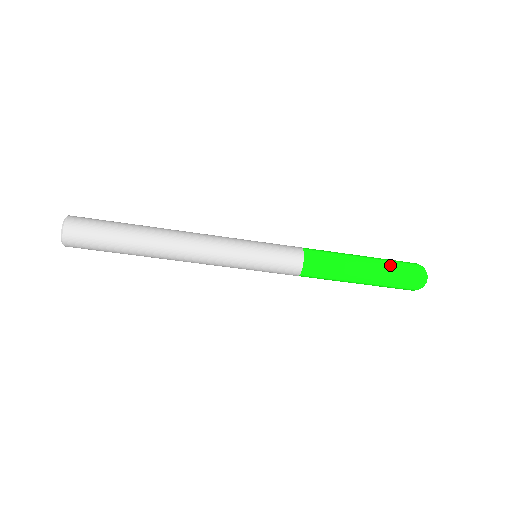
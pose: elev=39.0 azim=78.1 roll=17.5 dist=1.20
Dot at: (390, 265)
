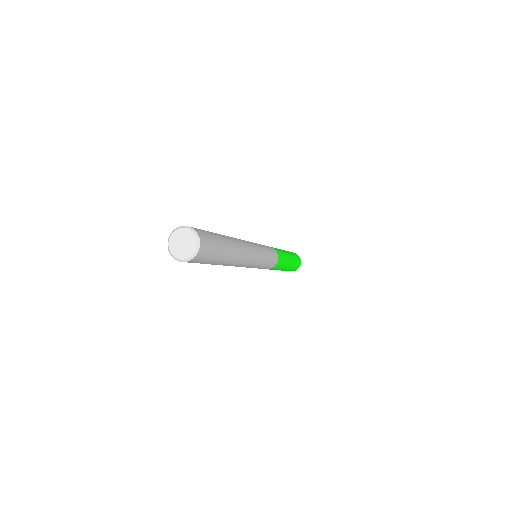
Dot at: (295, 259)
